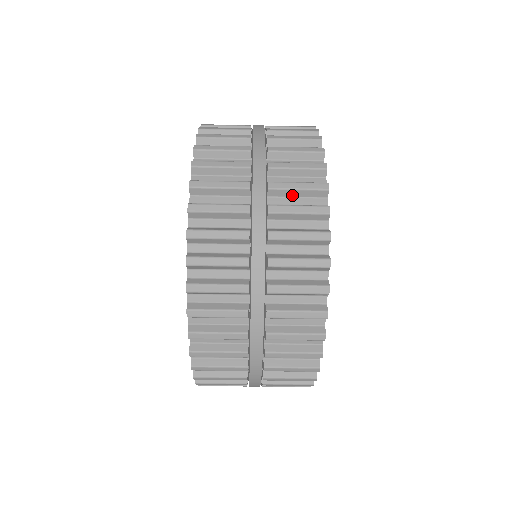
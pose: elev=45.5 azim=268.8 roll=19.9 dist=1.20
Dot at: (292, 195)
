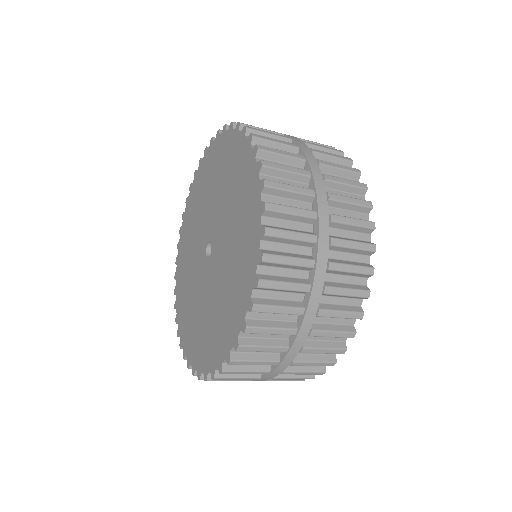
Dot at: (338, 296)
